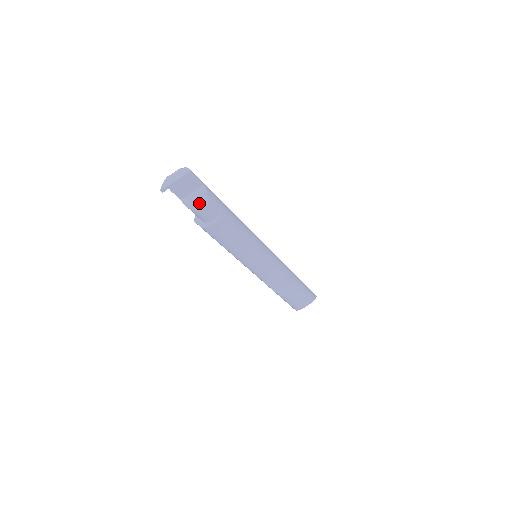
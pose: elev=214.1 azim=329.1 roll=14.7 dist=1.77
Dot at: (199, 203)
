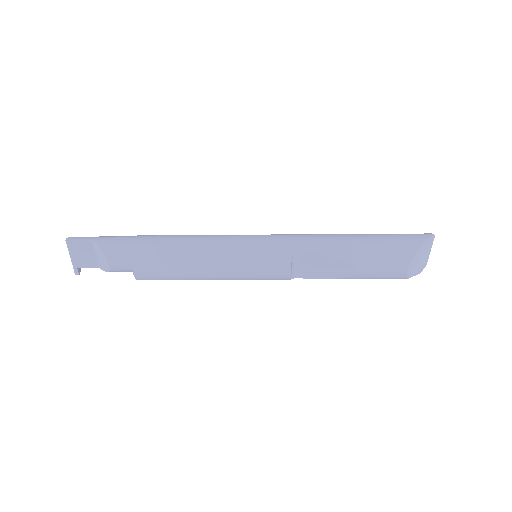
Dot at: (104, 261)
